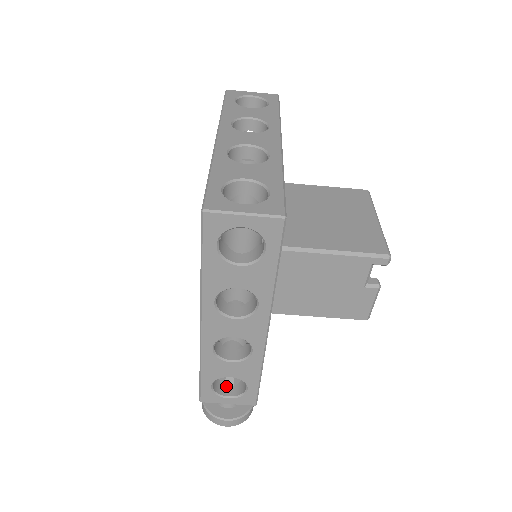
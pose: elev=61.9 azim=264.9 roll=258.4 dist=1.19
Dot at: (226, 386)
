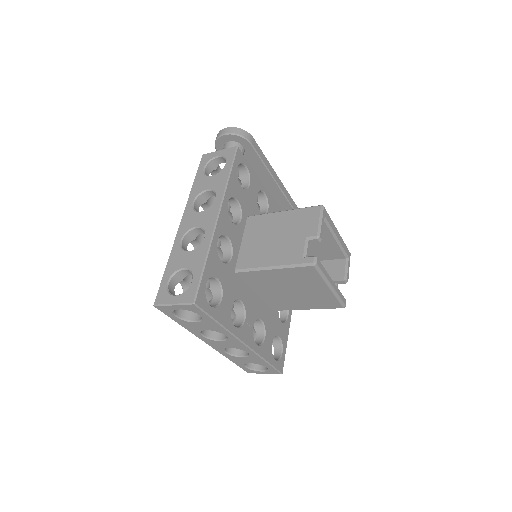
Dot at: occluded
